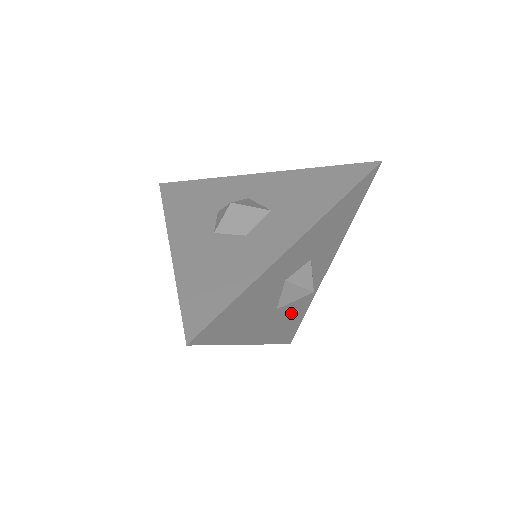
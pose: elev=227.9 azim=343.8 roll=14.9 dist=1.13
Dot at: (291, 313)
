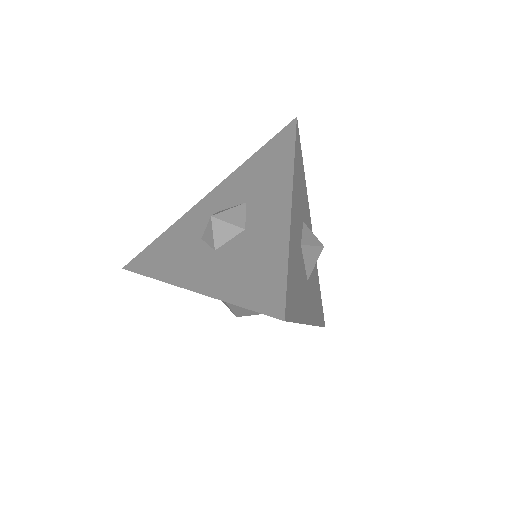
Dot at: (314, 287)
